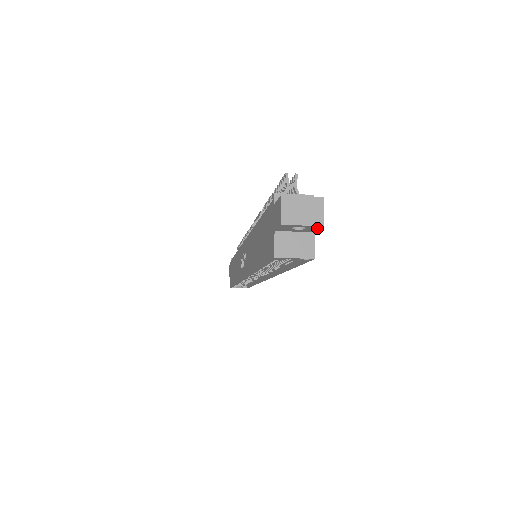
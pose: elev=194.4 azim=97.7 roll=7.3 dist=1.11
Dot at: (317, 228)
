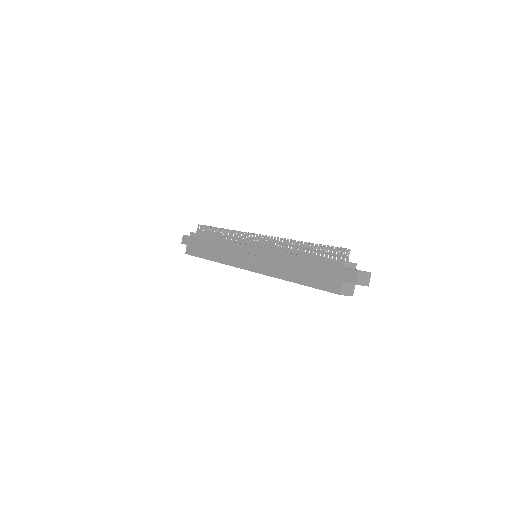
Dot at: occluded
